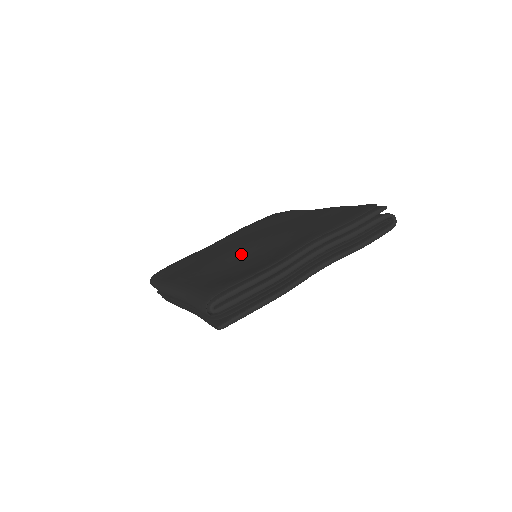
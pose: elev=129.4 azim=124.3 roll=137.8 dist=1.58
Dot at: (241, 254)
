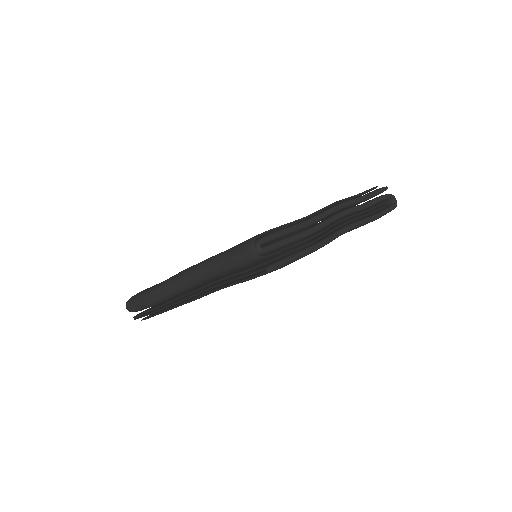
Dot at: occluded
